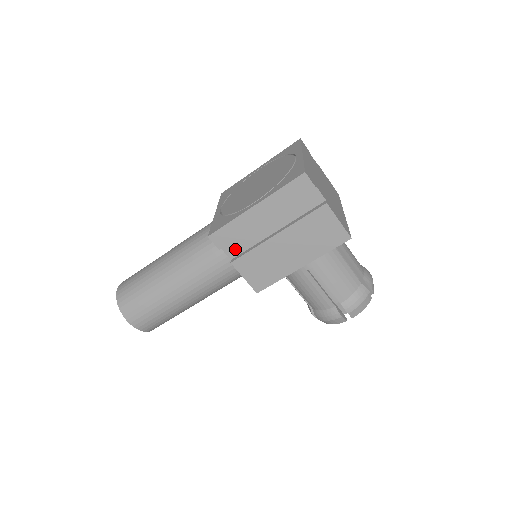
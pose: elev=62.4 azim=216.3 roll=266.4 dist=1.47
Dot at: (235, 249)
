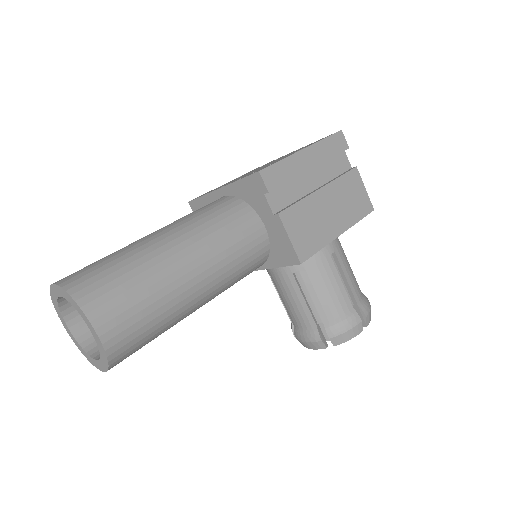
Dot at: (278, 201)
